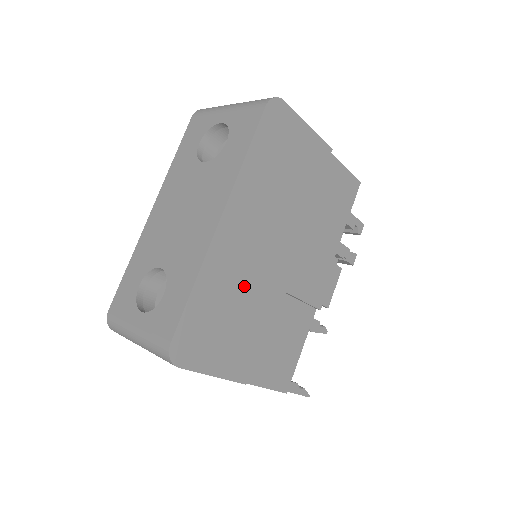
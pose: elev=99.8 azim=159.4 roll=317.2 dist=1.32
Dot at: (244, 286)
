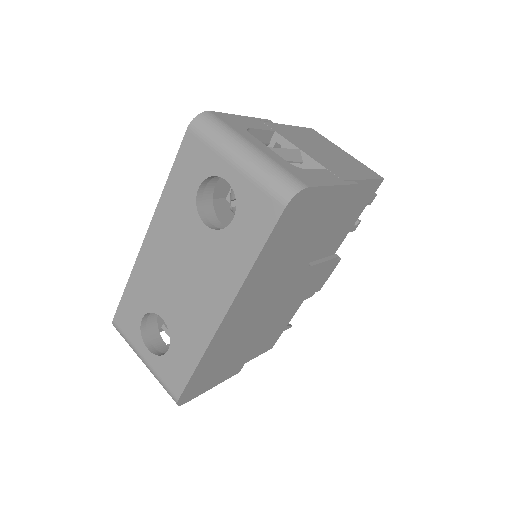
Dot at: (243, 334)
